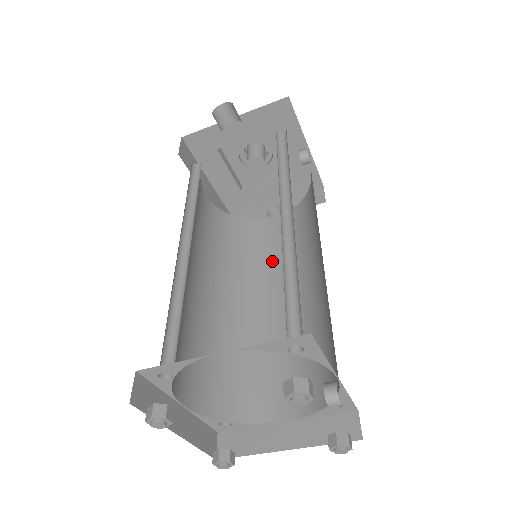
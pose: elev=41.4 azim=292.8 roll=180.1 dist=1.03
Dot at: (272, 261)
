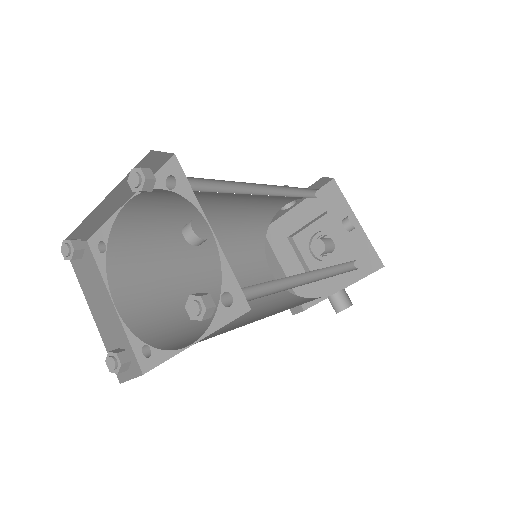
Dot at: occluded
